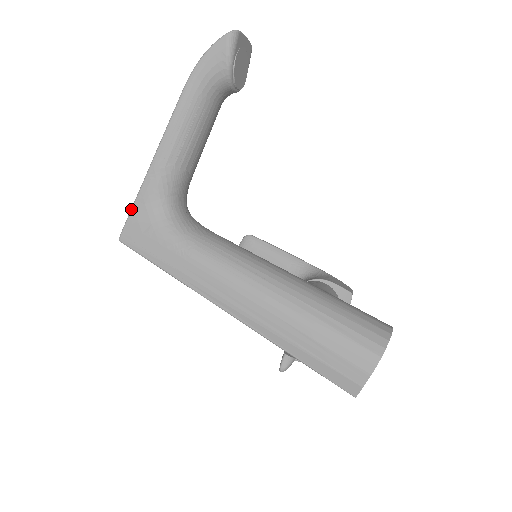
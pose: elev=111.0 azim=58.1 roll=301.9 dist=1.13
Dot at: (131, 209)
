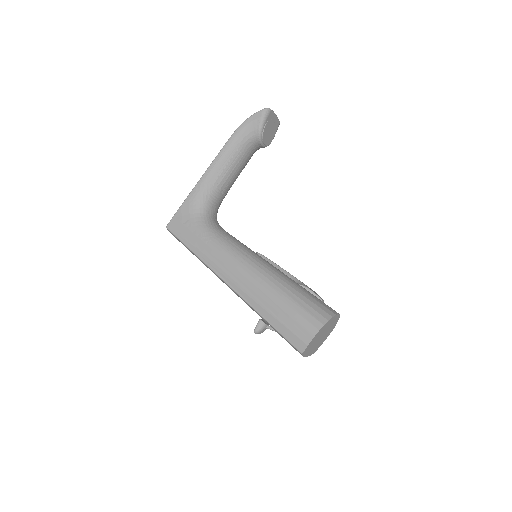
Dot at: (179, 208)
